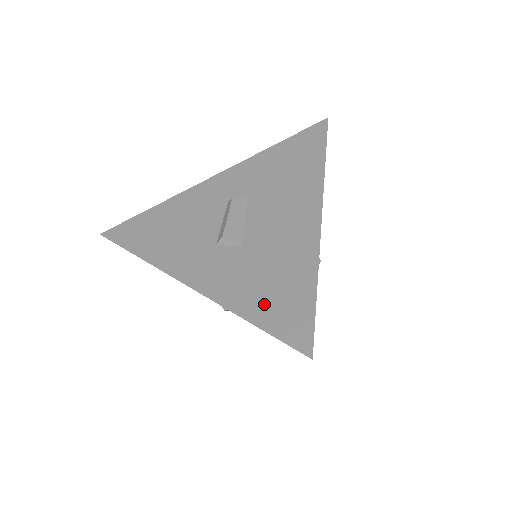
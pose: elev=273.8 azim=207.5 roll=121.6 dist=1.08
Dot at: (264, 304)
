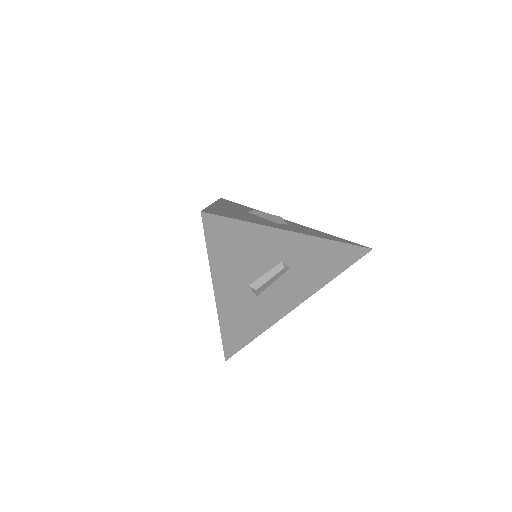
Dot at: (234, 332)
